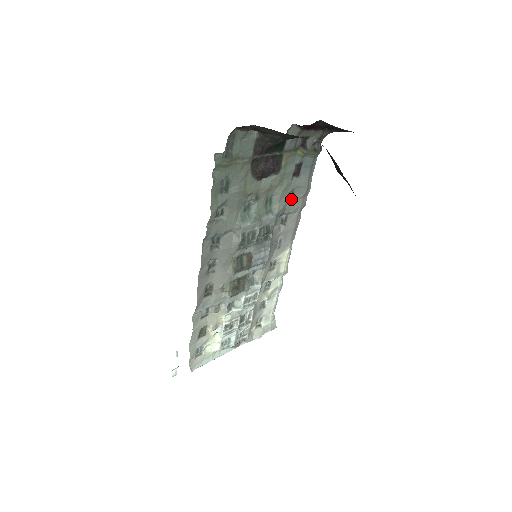
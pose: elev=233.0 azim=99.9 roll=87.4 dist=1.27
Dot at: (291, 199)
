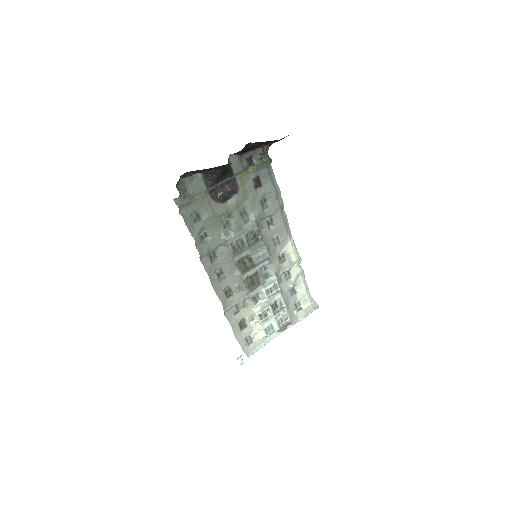
Dot at: (266, 204)
